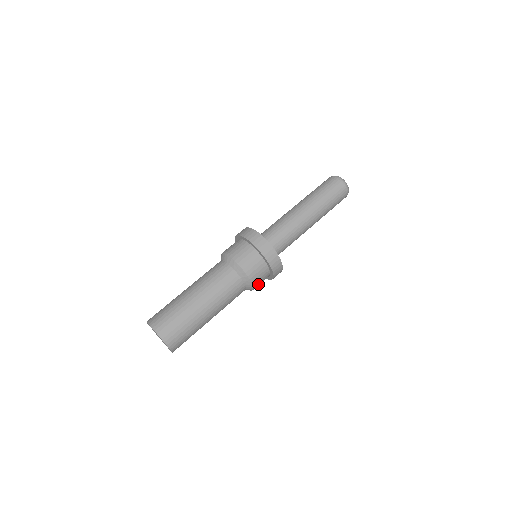
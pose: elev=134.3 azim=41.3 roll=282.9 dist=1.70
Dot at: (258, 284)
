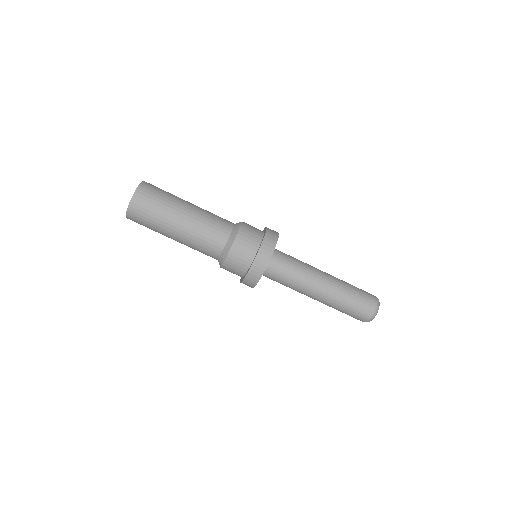
Dot at: (237, 254)
